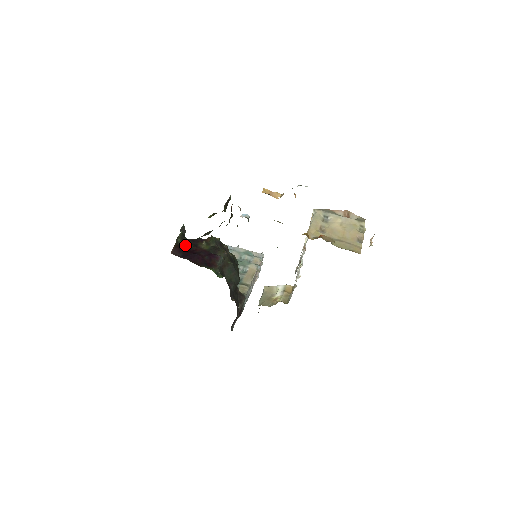
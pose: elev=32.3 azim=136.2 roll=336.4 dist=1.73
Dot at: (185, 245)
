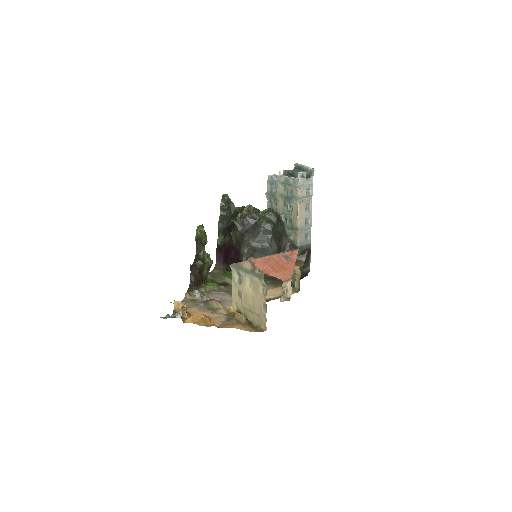
Dot at: (223, 243)
